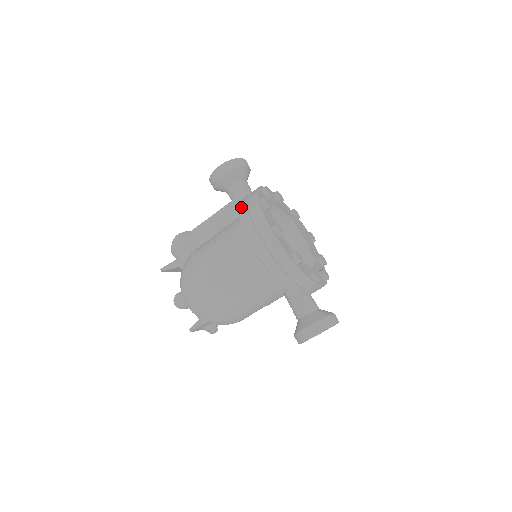
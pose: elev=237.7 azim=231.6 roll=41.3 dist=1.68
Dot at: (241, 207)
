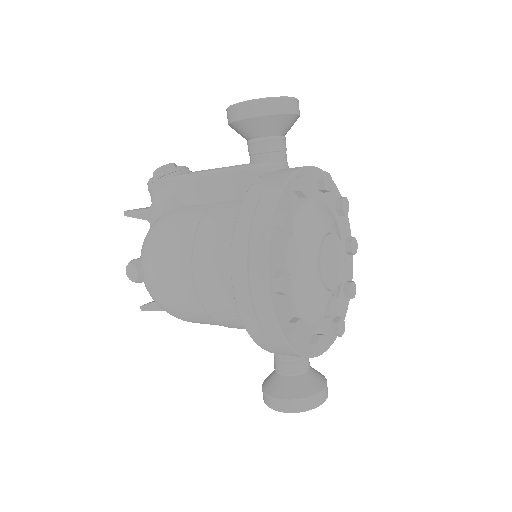
Dot at: (245, 208)
